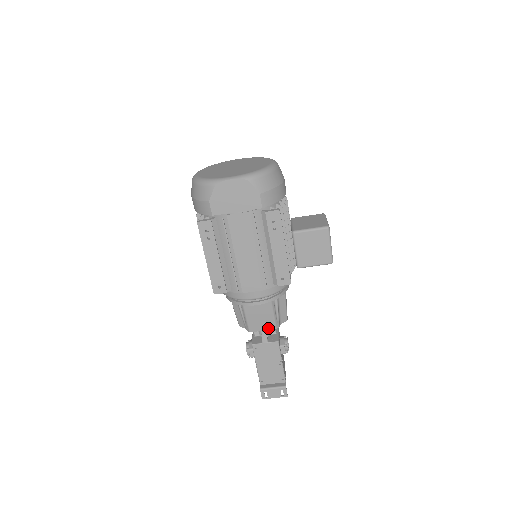
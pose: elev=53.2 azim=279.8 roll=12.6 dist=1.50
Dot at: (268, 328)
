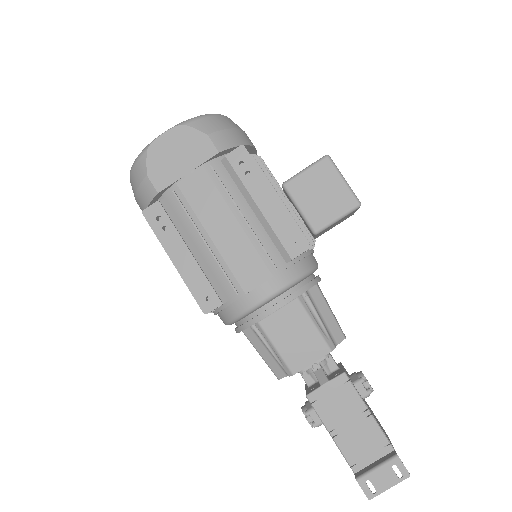
Dot at: (318, 355)
